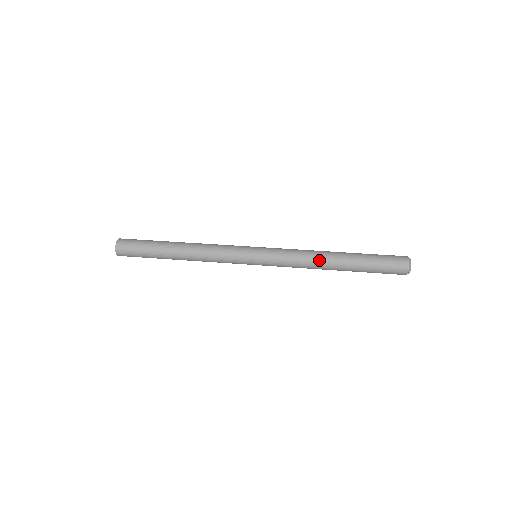
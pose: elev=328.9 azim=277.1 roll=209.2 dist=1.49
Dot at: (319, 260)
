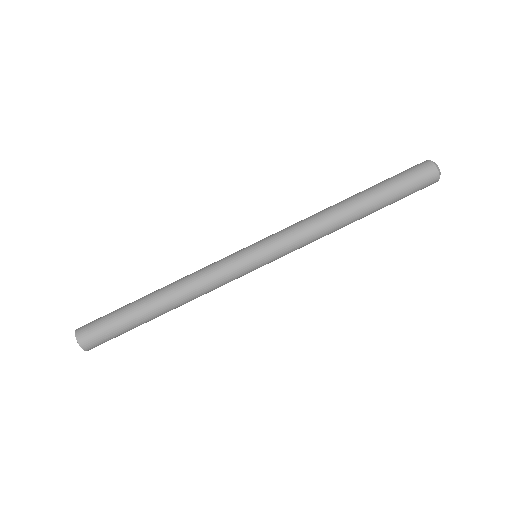
Dot at: occluded
